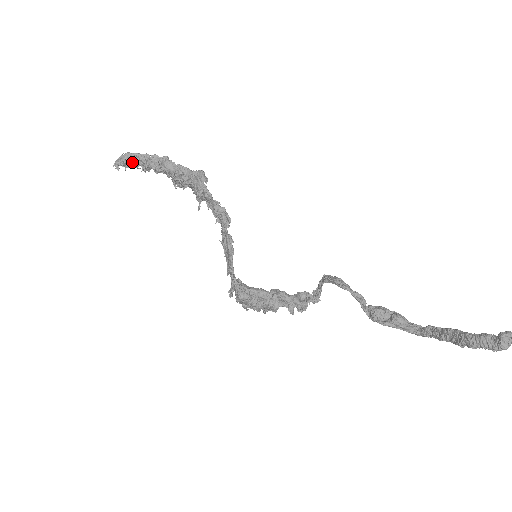
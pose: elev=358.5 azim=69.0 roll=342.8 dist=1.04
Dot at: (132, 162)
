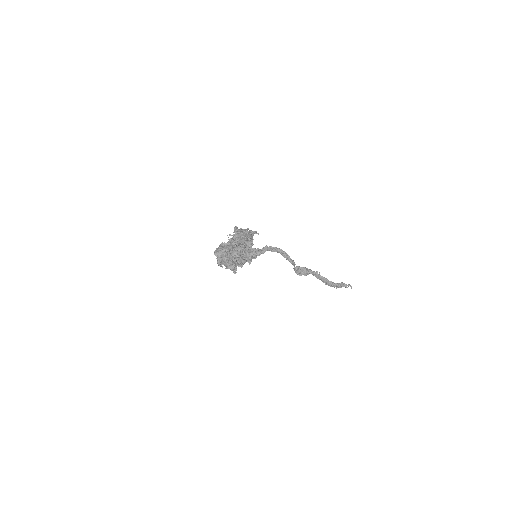
Dot at: (227, 254)
